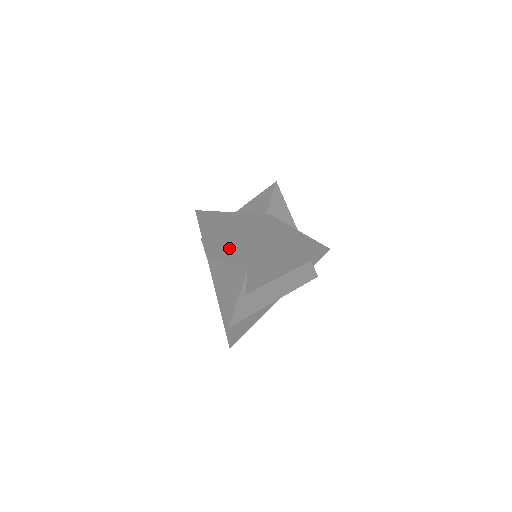
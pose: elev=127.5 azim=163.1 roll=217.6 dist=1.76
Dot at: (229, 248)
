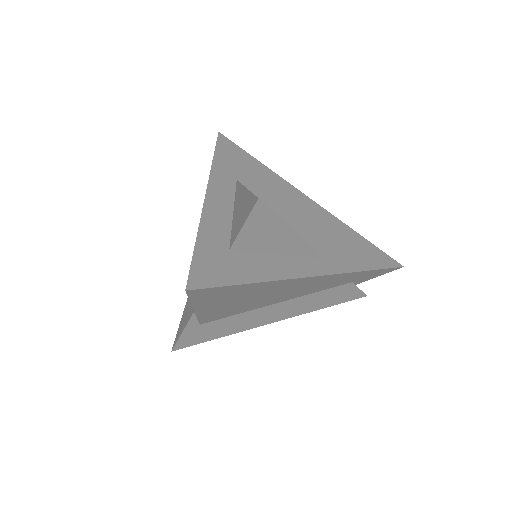
Dot at: occluded
